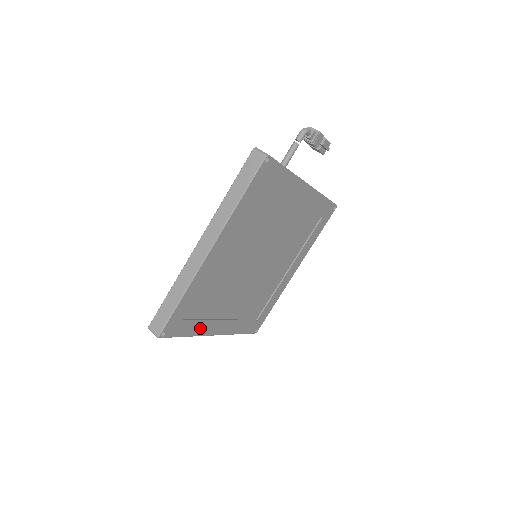
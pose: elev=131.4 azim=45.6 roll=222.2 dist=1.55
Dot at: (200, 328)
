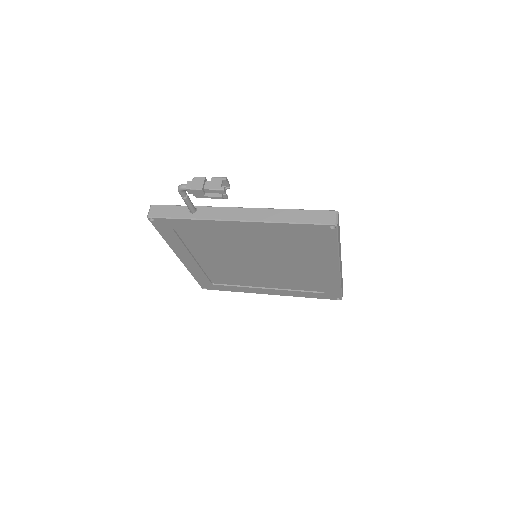
Dot at: (241, 289)
